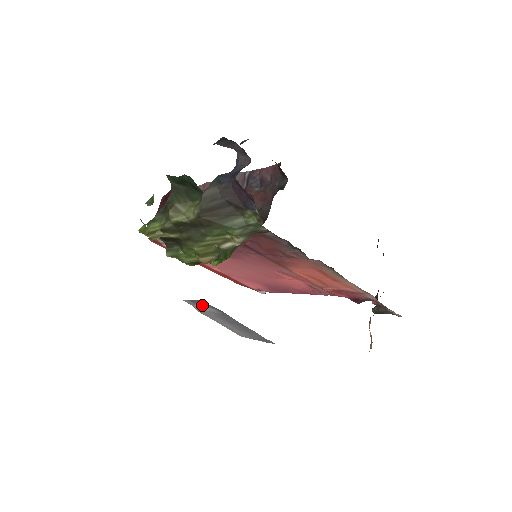
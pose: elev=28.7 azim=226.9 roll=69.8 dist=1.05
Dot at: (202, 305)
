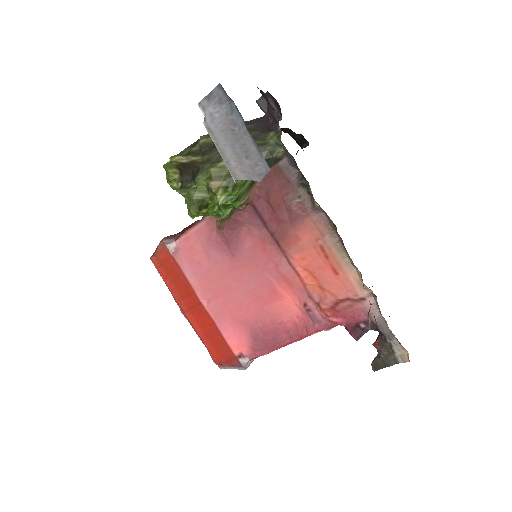
Dot at: (215, 107)
